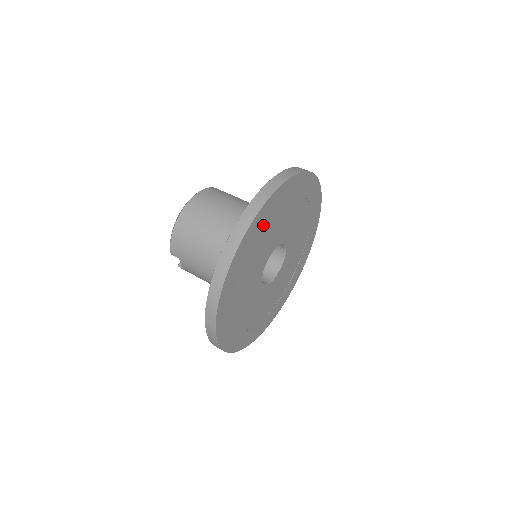
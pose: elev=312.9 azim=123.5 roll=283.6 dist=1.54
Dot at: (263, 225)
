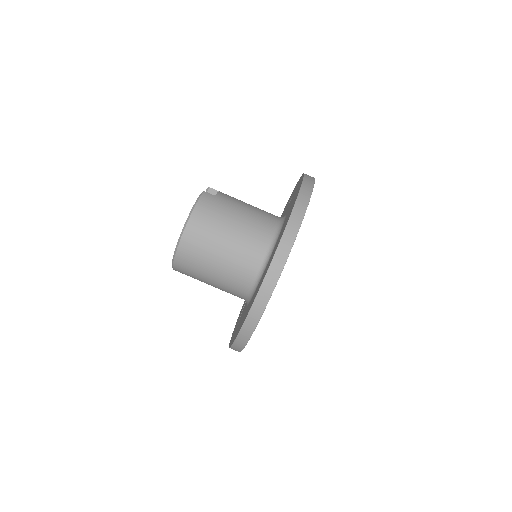
Dot at: occluded
